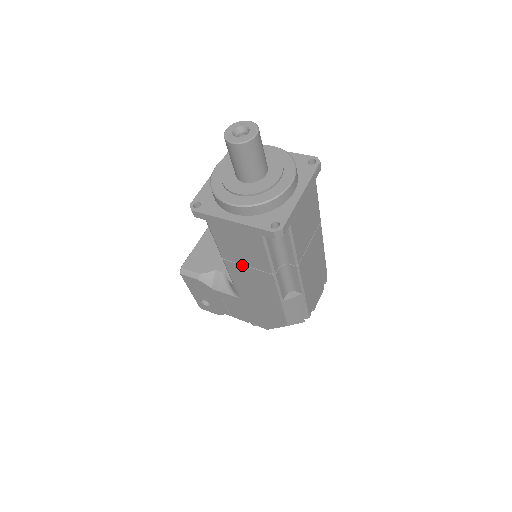
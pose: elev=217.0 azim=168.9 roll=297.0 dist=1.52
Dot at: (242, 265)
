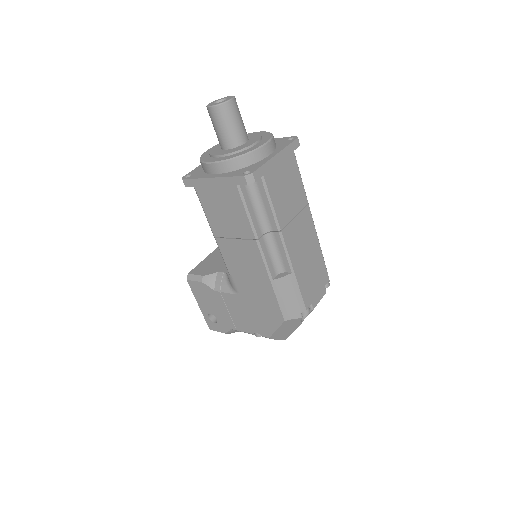
Dot at: (230, 239)
